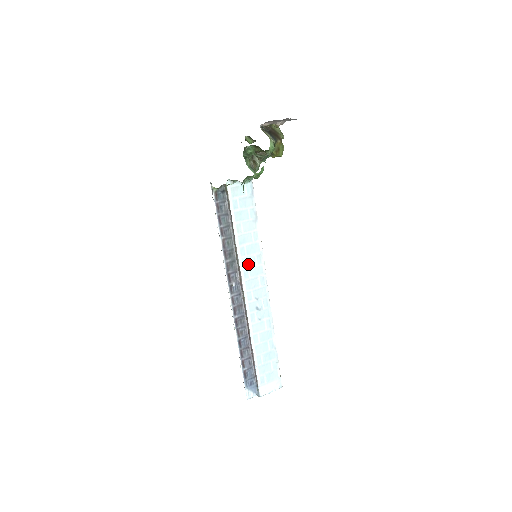
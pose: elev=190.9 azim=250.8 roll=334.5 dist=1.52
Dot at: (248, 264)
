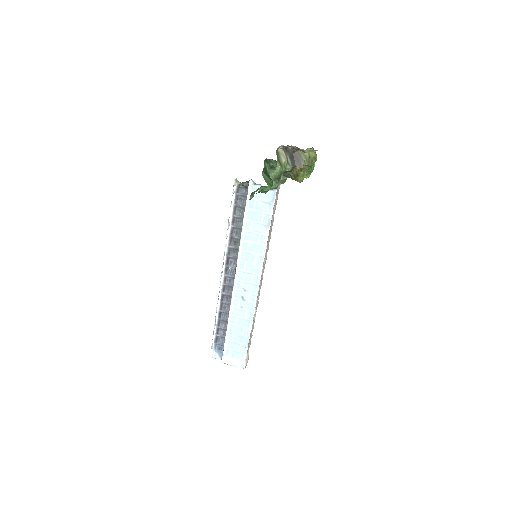
Dot at: (247, 259)
